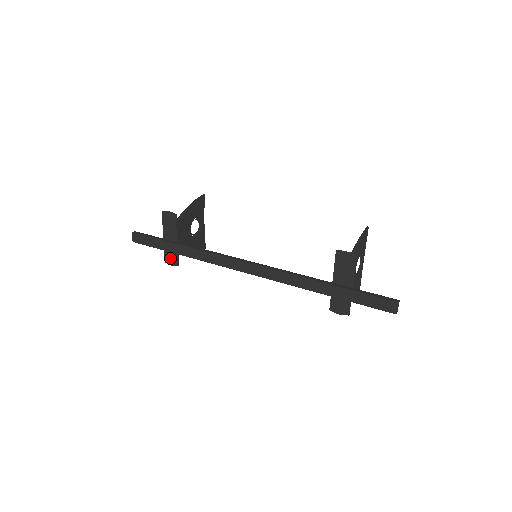
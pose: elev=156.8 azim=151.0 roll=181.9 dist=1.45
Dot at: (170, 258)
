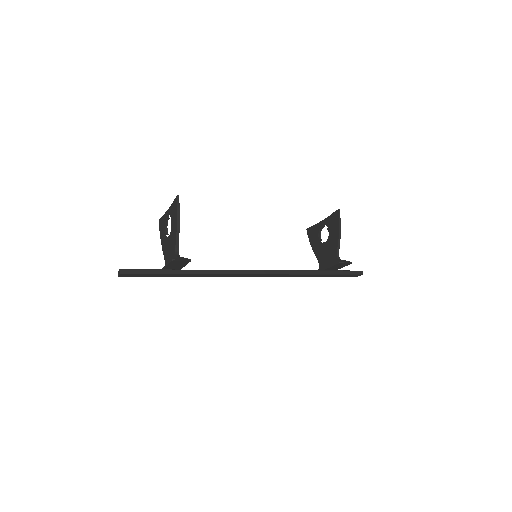
Dot at: occluded
